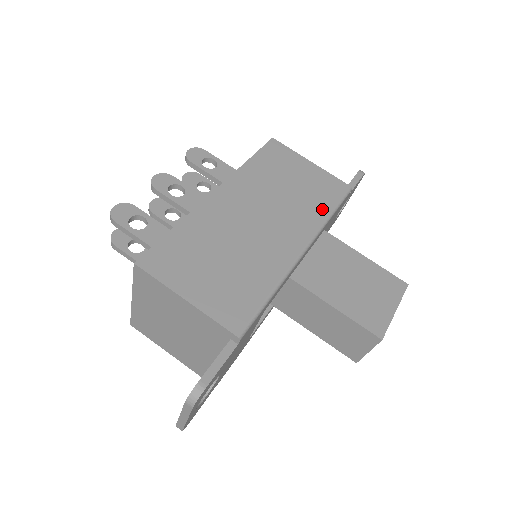
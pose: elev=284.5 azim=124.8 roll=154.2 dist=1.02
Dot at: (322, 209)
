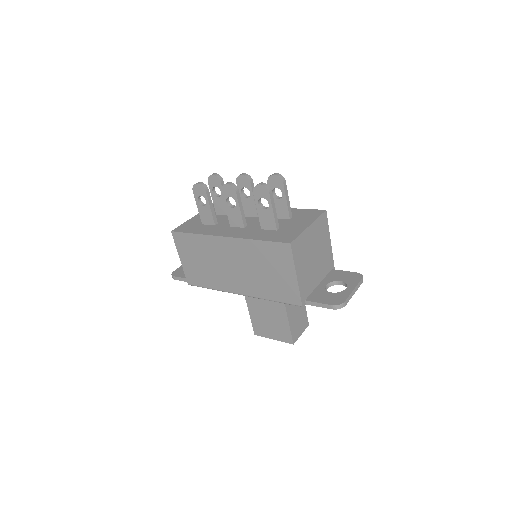
Dot at: (269, 295)
